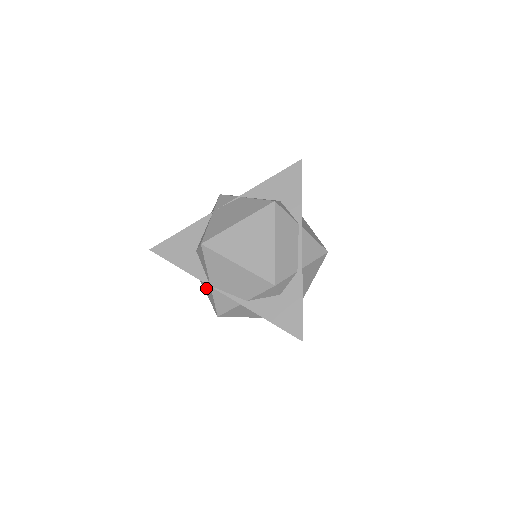
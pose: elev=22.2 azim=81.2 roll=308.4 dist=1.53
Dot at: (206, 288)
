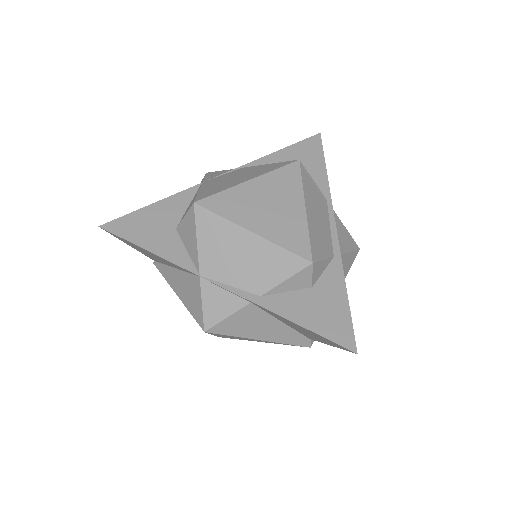
Dot at: (185, 290)
